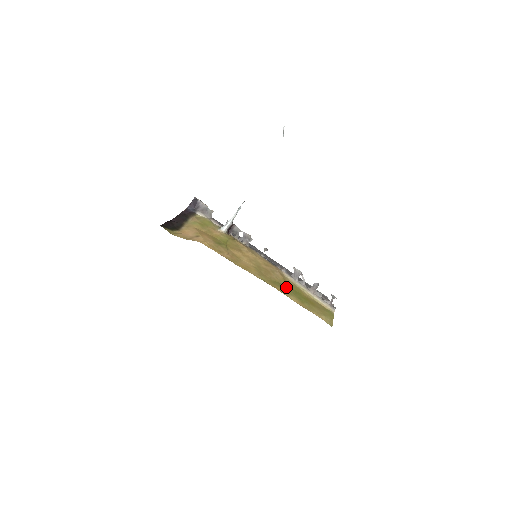
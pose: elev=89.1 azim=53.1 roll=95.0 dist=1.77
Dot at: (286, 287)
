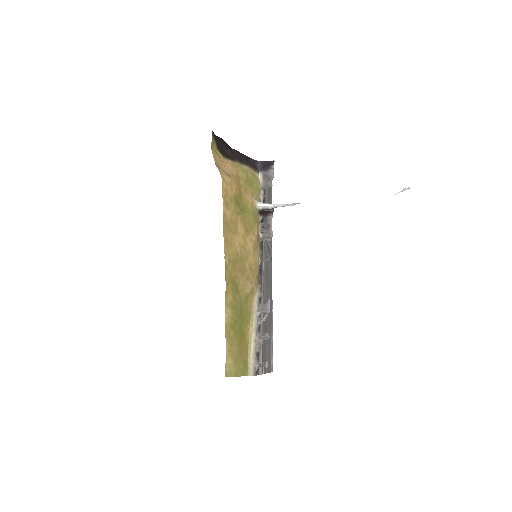
Dot at: (239, 300)
